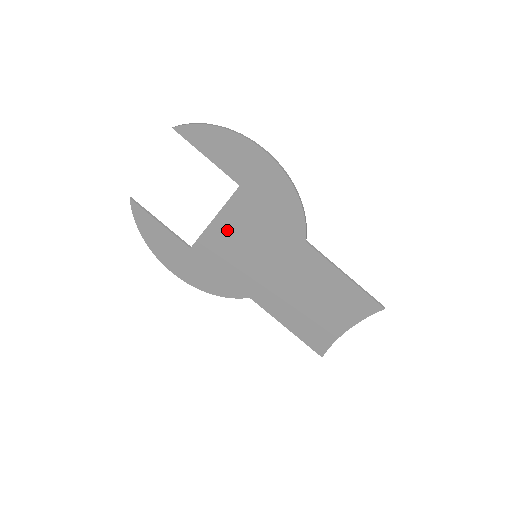
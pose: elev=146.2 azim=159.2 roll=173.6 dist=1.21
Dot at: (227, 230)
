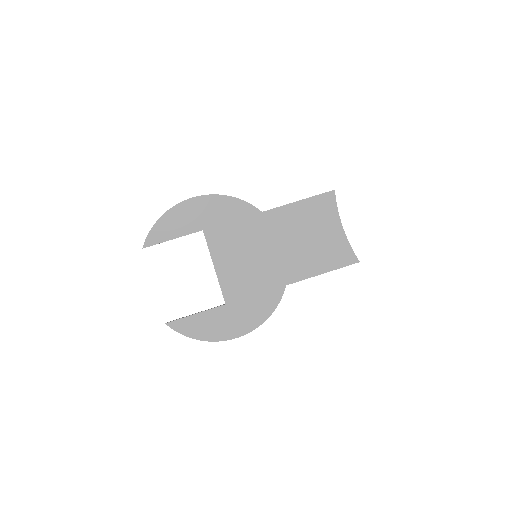
Dot at: (227, 263)
